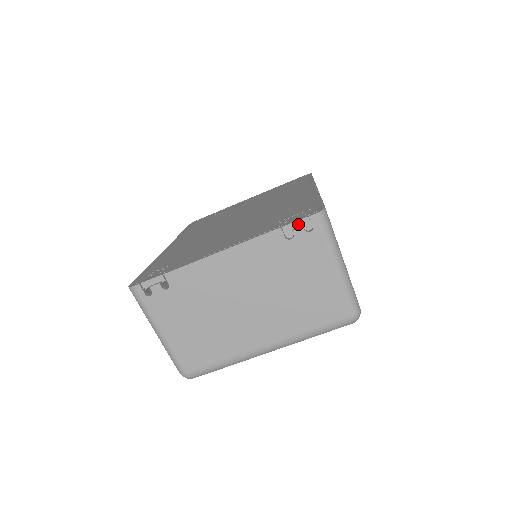
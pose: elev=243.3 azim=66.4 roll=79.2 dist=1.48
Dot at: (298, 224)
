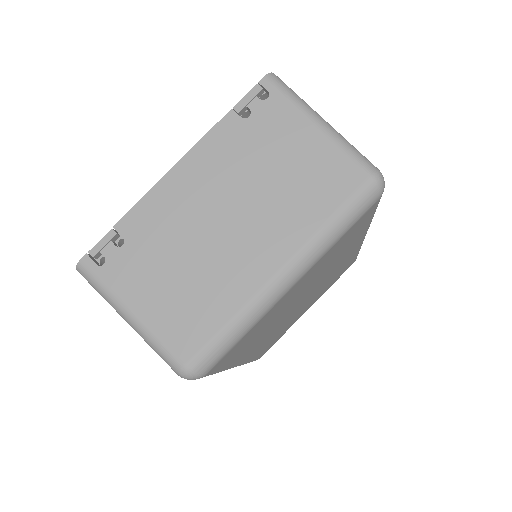
Dot at: (250, 97)
